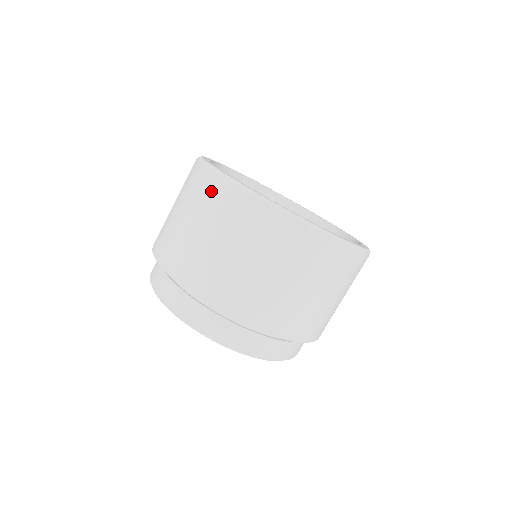
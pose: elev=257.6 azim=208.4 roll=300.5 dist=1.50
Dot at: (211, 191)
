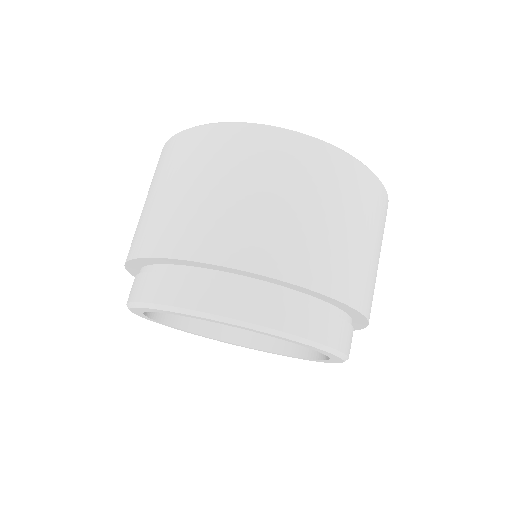
Dot at: occluded
